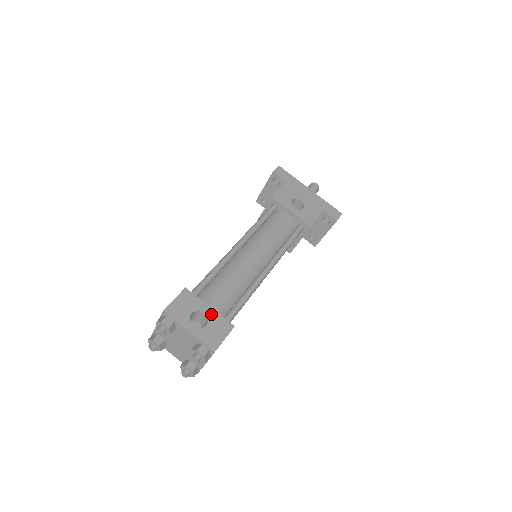
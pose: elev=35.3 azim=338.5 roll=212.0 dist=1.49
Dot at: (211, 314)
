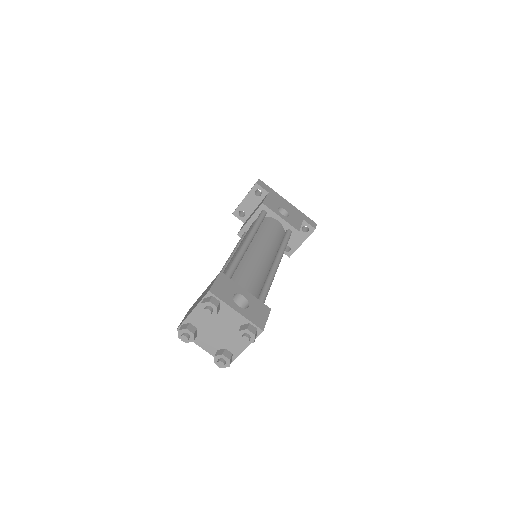
Dot at: (249, 297)
